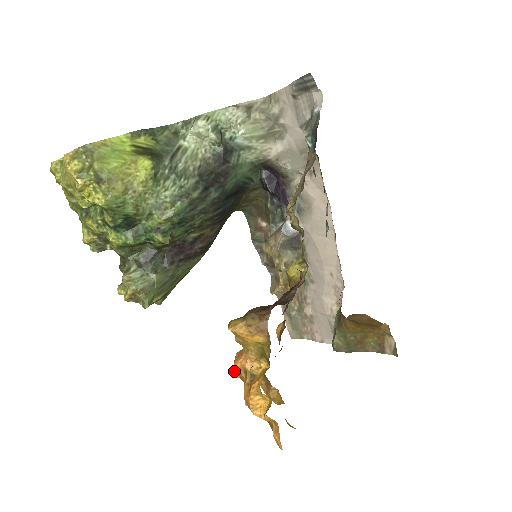
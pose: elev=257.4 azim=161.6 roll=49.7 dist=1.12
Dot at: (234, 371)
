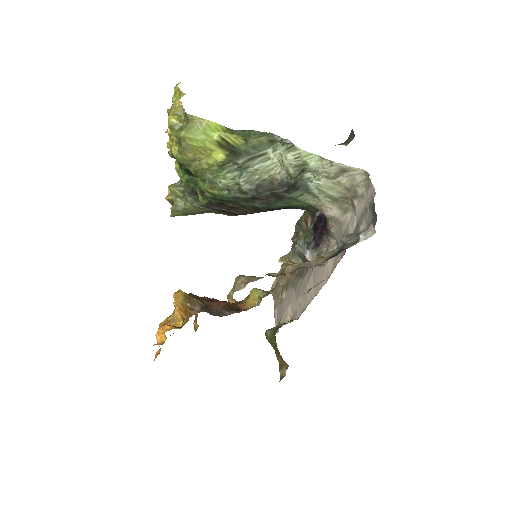
Dot at: occluded
